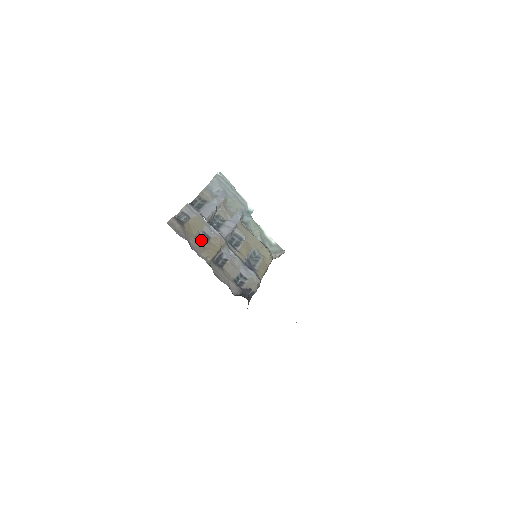
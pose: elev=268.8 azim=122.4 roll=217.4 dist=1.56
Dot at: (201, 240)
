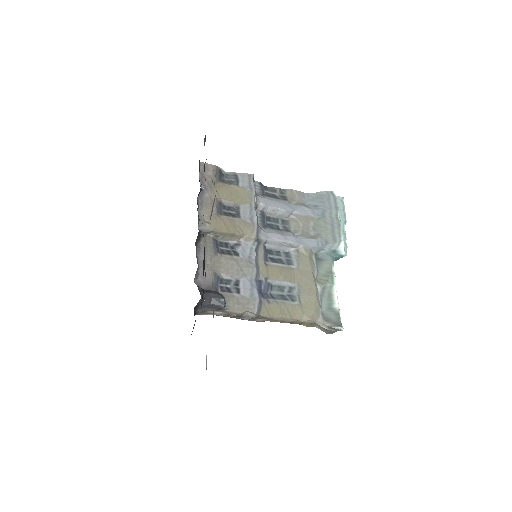
Dot at: (226, 210)
